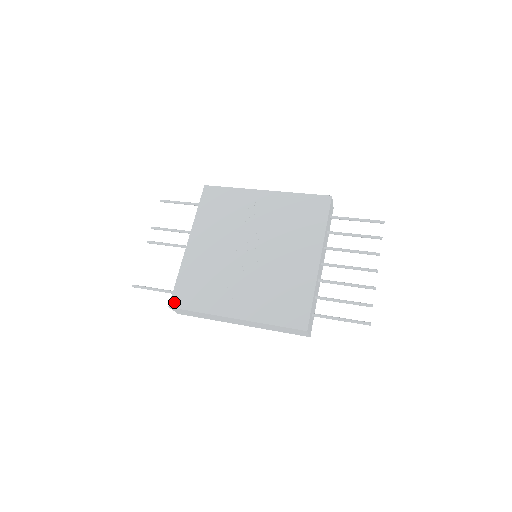
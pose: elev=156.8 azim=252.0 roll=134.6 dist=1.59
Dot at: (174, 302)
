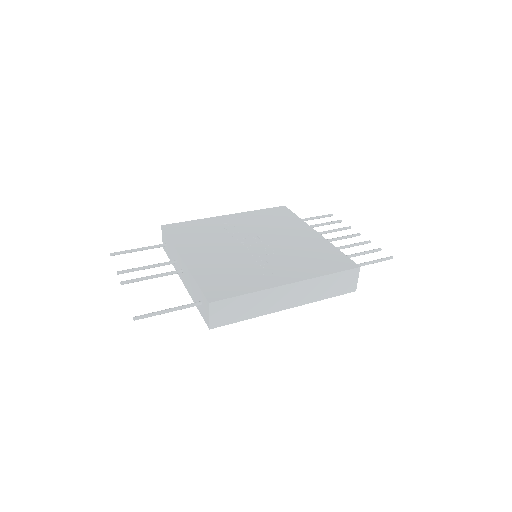
Dot at: (212, 297)
